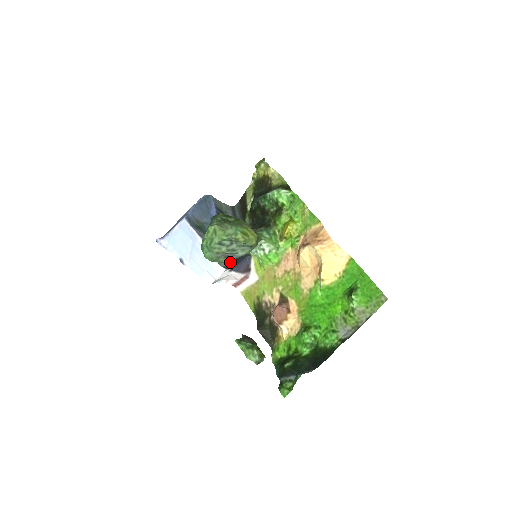
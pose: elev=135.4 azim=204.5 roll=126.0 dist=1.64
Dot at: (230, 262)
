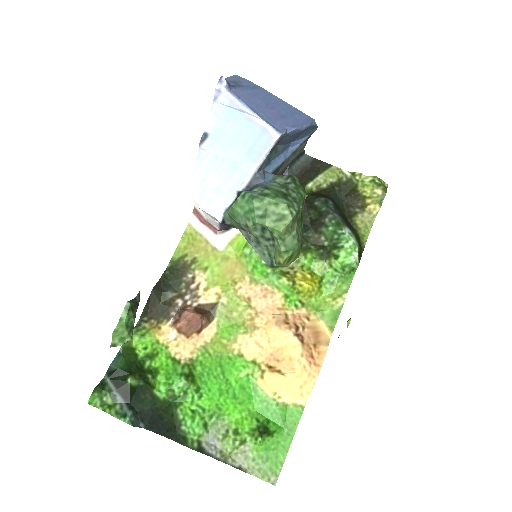
Dot at: (235, 227)
